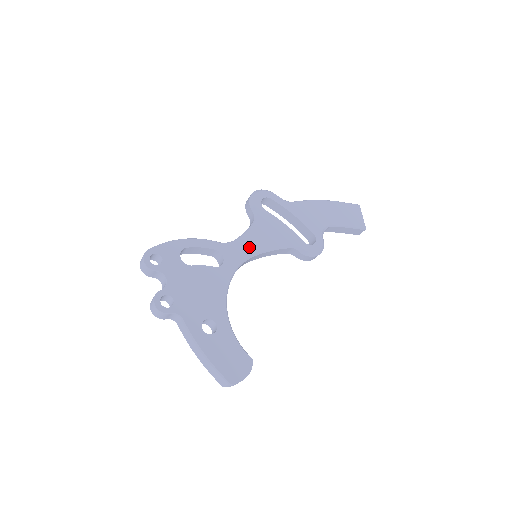
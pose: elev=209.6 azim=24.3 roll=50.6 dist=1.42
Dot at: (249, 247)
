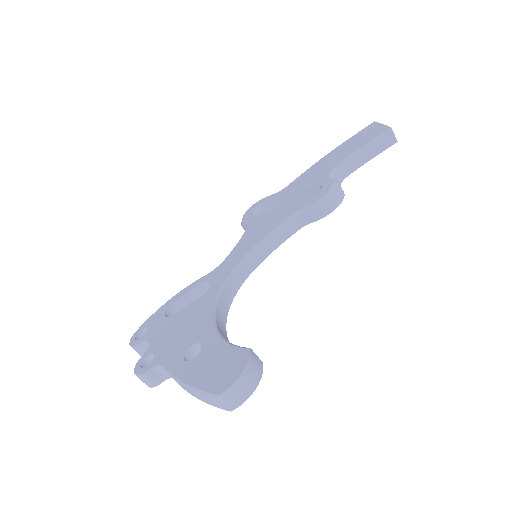
Dot at: (239, 254)
